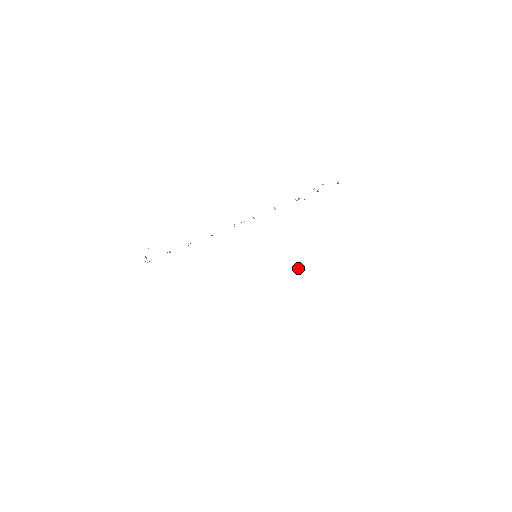
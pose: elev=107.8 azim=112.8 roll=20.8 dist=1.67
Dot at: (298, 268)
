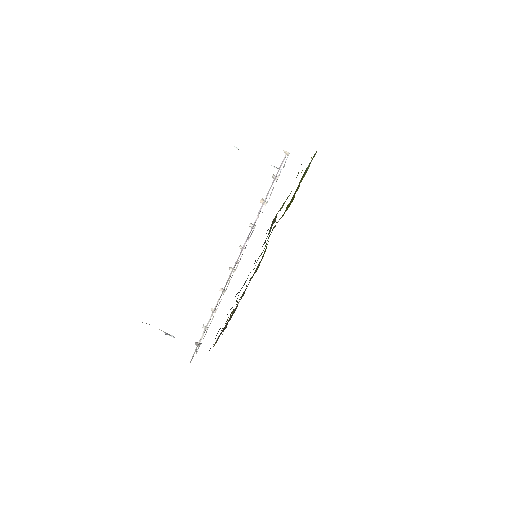
Dot at: occluded
